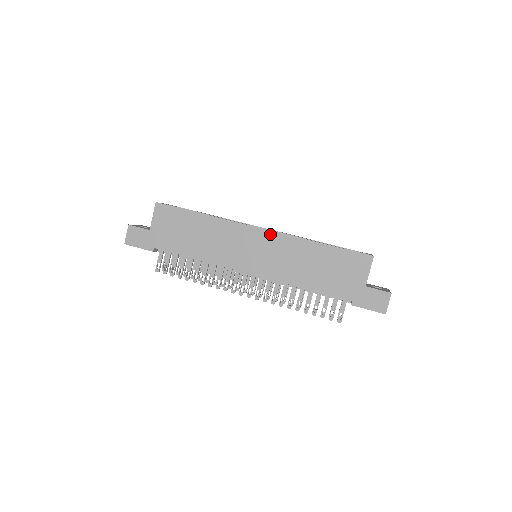
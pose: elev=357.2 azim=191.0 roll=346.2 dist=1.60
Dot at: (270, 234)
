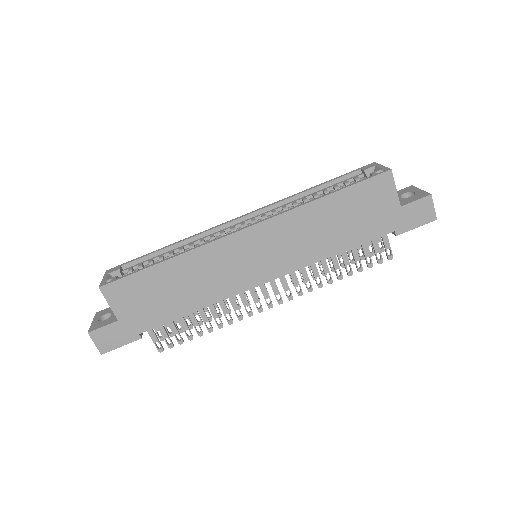
Dot at: (261, 227)
